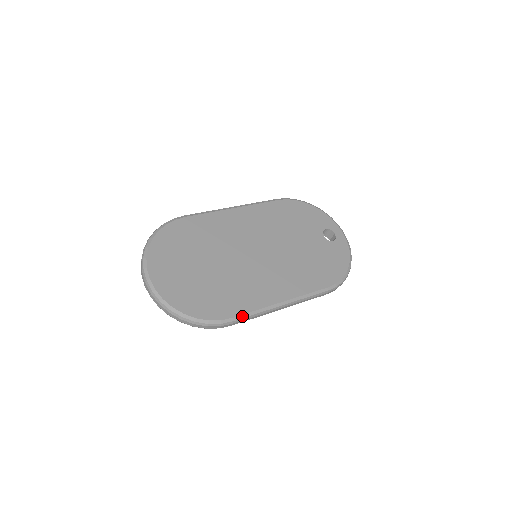
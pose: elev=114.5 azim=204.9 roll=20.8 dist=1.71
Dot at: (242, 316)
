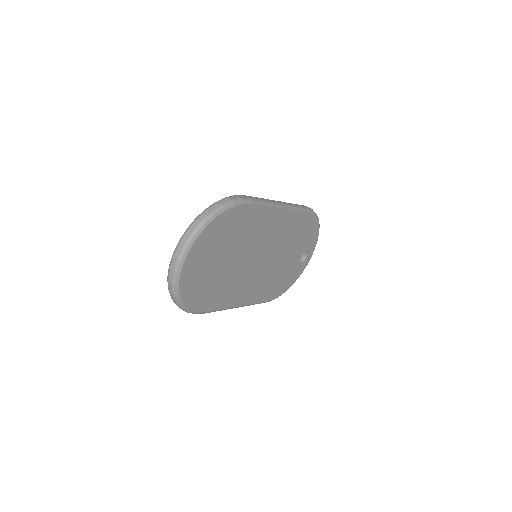
Dot at: occluded
